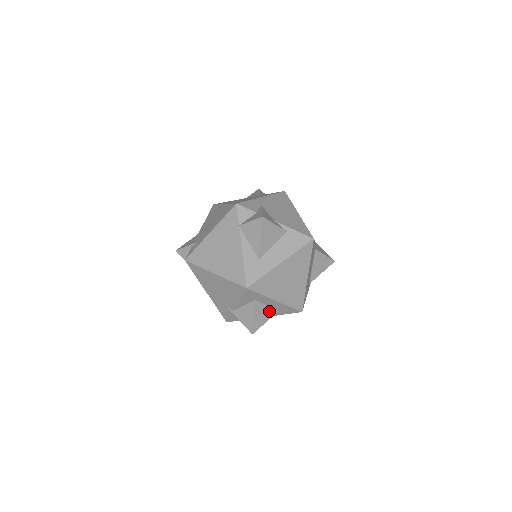
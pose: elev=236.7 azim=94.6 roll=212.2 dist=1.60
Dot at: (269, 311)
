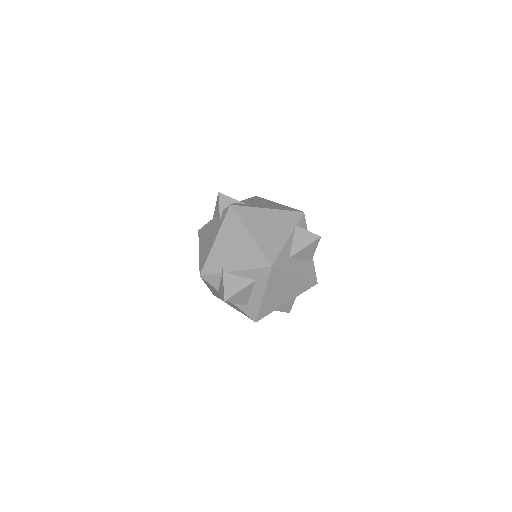
Dot at: (246, 298)
